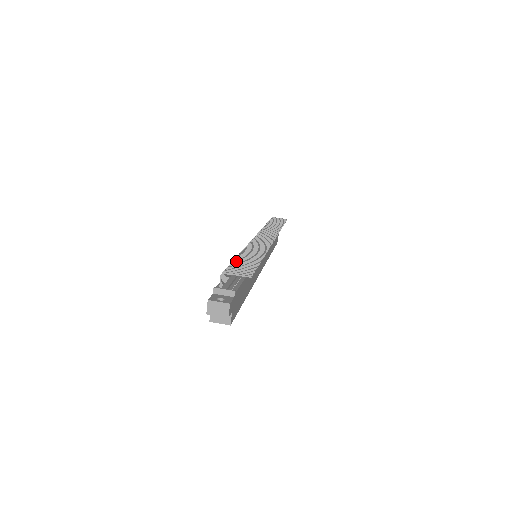
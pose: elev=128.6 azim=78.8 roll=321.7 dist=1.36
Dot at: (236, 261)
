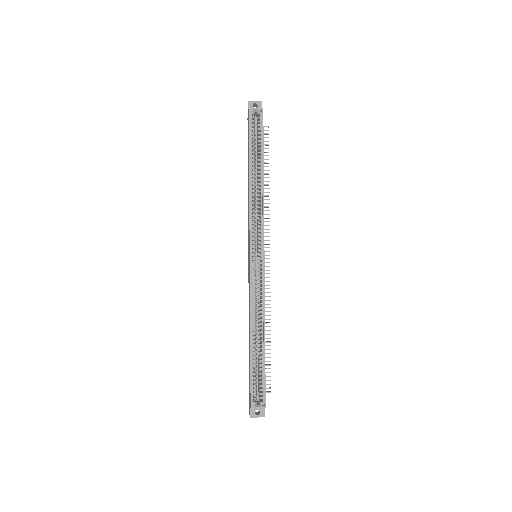
Dot at: occluded
